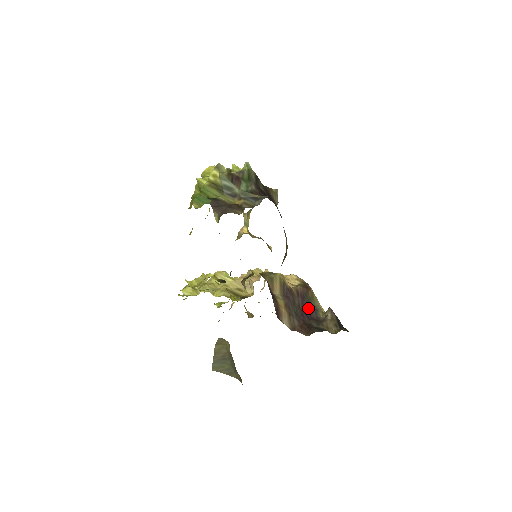
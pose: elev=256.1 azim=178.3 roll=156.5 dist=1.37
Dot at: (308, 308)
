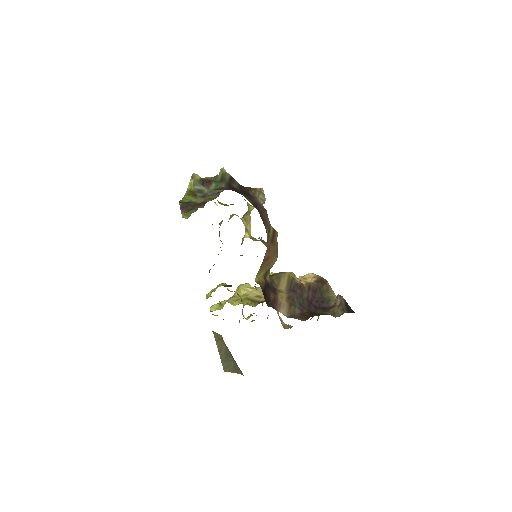
Dot at: (318, 299)
